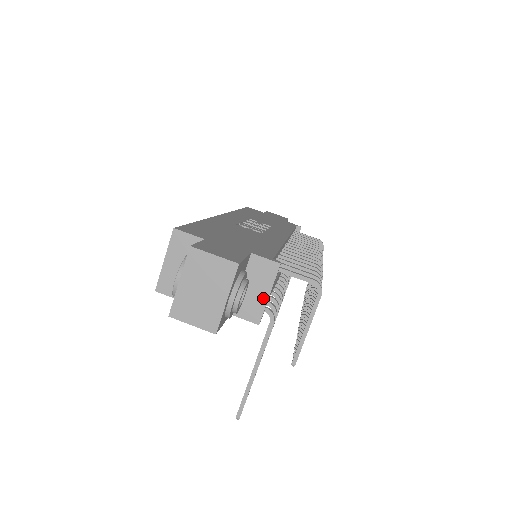
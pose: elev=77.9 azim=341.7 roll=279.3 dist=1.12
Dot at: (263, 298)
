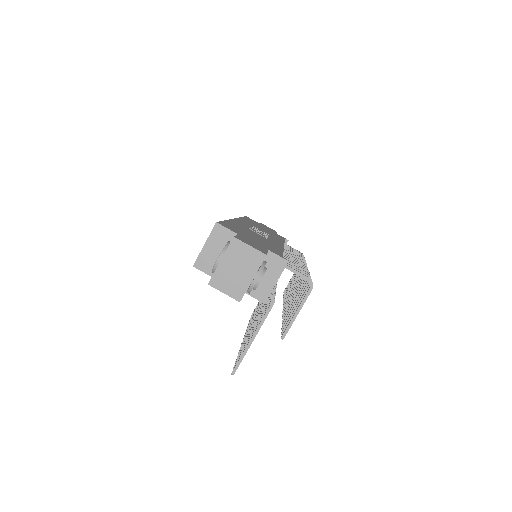
Dot at: (271, 284)
